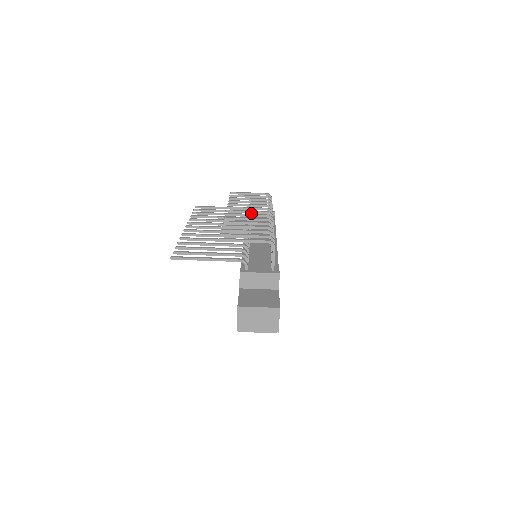
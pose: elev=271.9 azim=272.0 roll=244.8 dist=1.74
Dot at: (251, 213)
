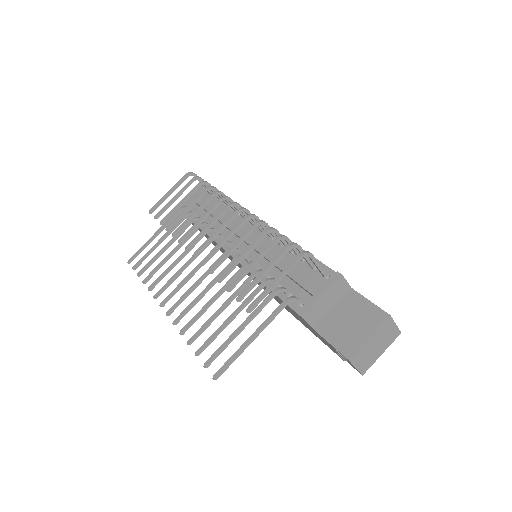
Dot at: occluded
